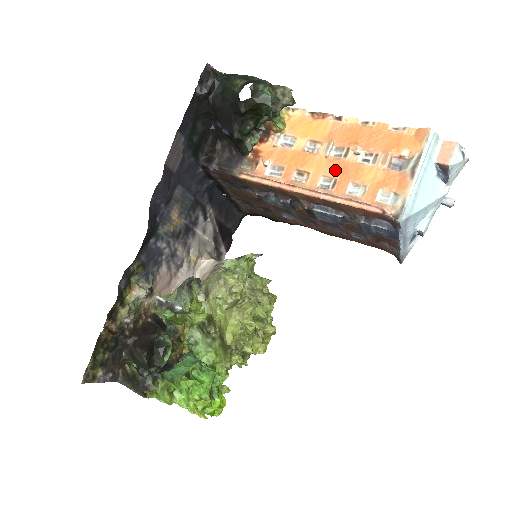
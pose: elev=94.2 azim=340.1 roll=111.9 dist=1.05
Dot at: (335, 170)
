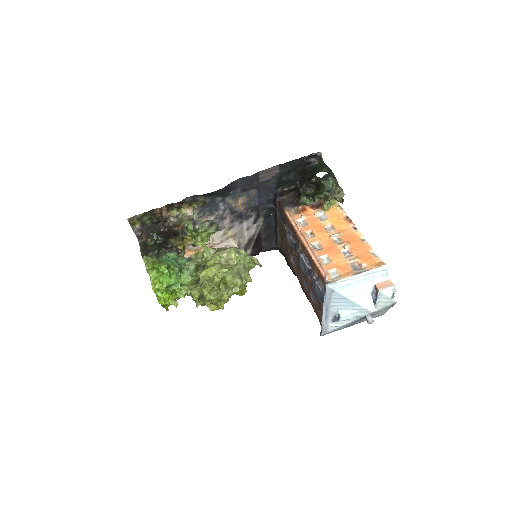
Dot at: (327, 245)
